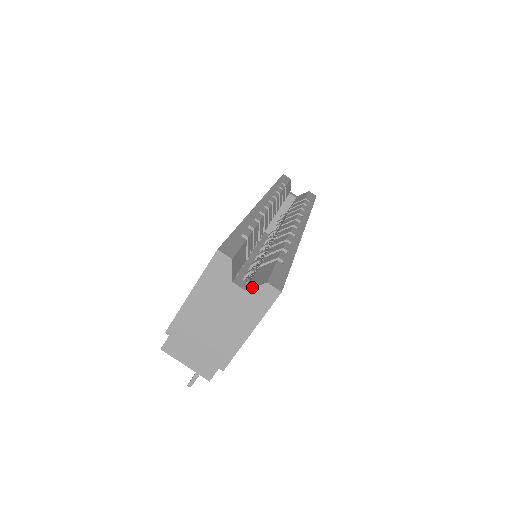
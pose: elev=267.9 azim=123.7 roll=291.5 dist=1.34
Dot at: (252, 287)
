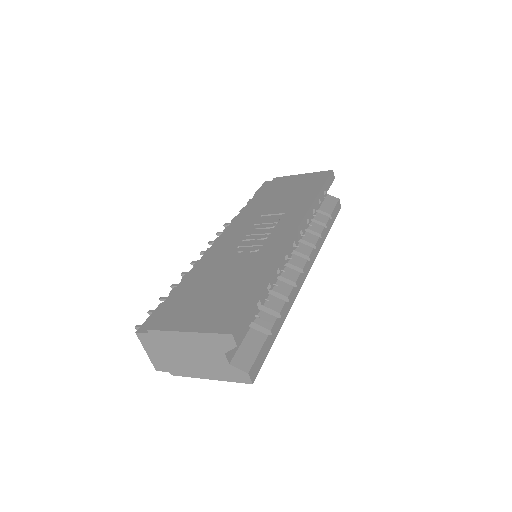
Dot at: (236, 365)
